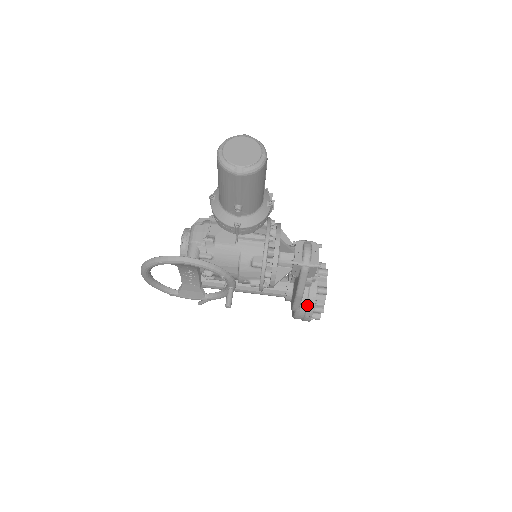
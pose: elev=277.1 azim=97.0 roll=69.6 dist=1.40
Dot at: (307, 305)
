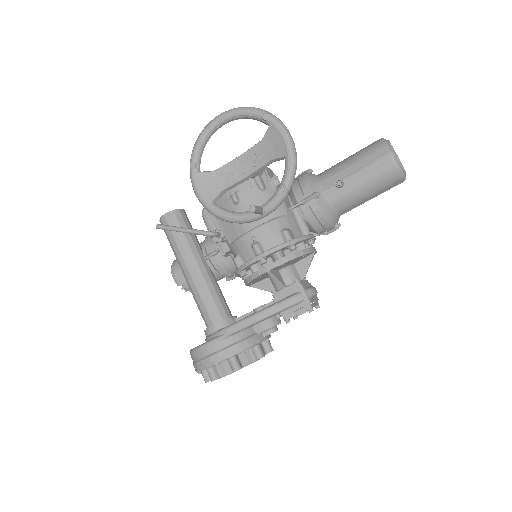
Dot at: (238, 342)
